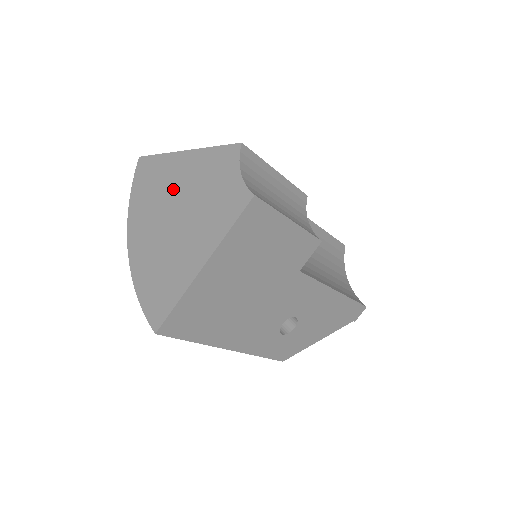
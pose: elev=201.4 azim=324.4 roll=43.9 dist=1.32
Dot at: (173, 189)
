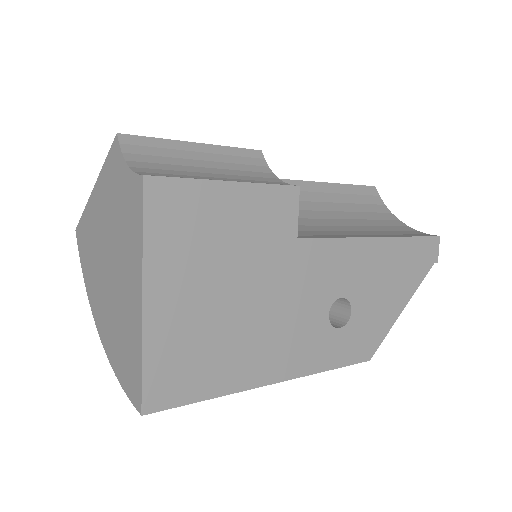
Dot at: (99, 237)
